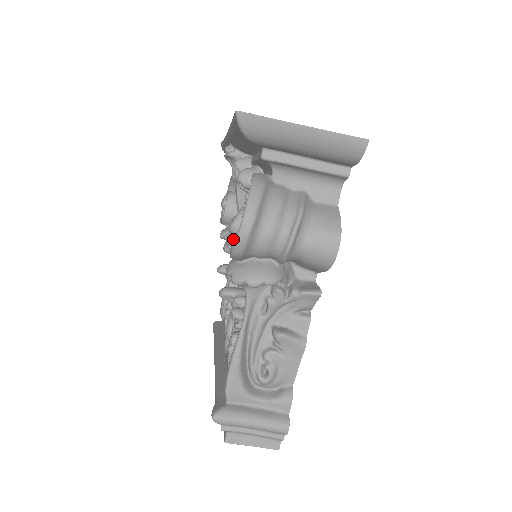
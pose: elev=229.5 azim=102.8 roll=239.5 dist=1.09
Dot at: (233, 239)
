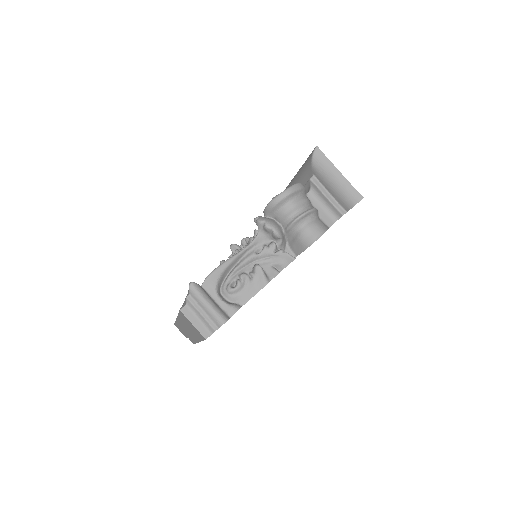
Dot at: occluded
